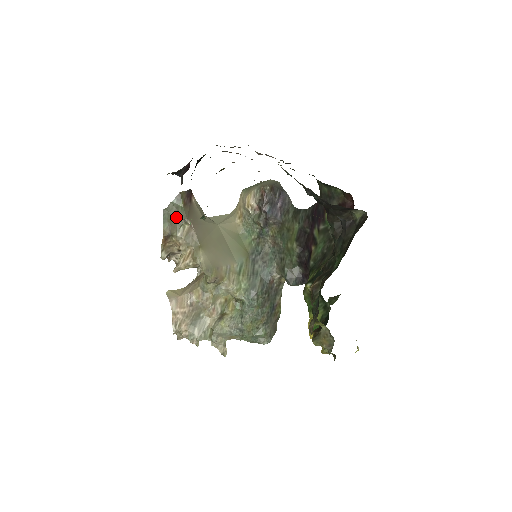
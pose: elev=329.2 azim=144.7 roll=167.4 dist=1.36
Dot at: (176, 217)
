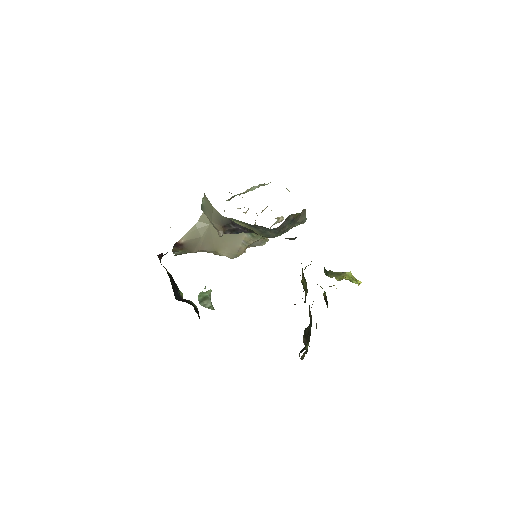
Dot at: (185, 253)
